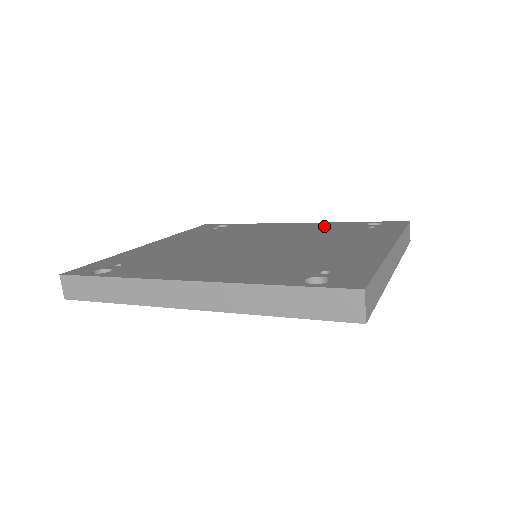
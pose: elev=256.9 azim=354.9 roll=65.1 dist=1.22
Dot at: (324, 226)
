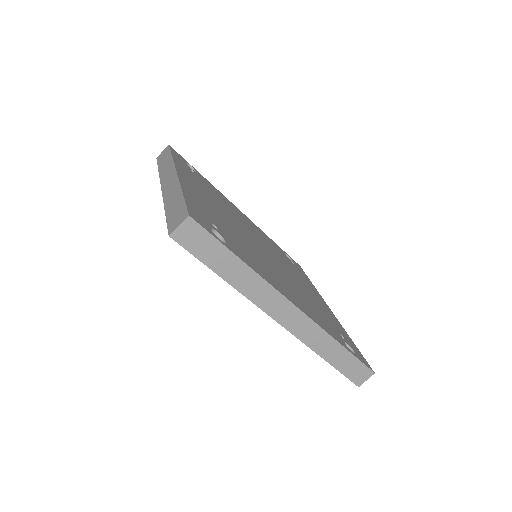
Dot at: (267, 238)
